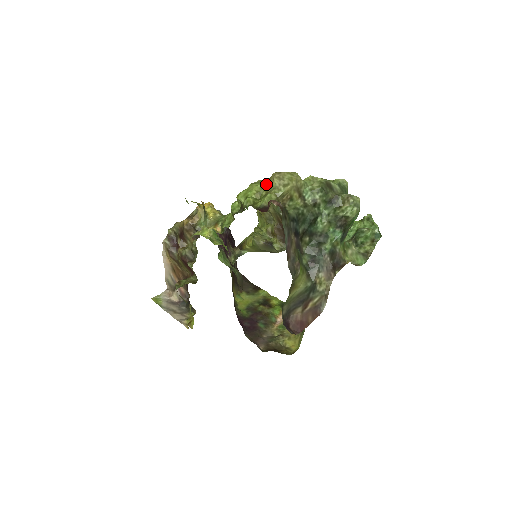
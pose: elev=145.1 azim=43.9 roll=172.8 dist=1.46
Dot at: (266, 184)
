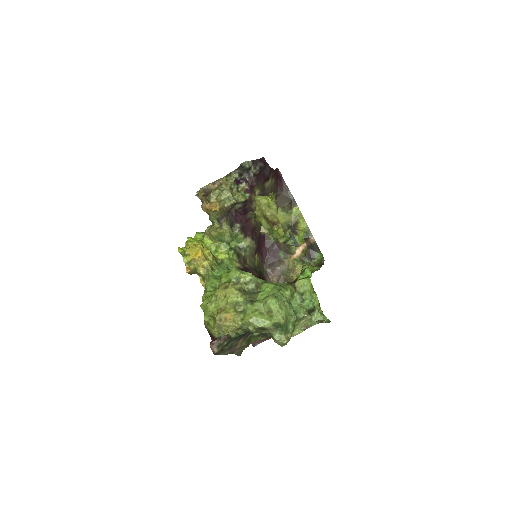
Dot at: (215, 315)
